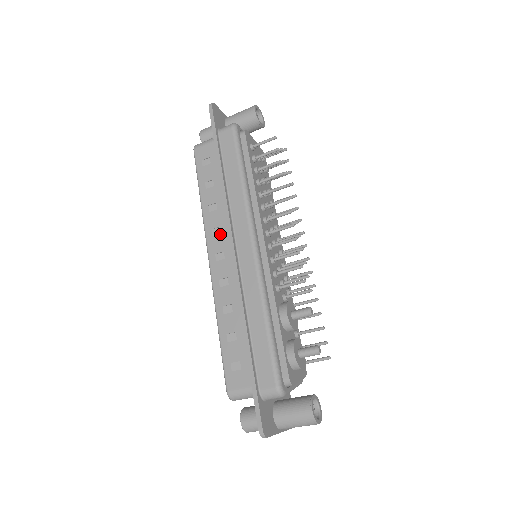
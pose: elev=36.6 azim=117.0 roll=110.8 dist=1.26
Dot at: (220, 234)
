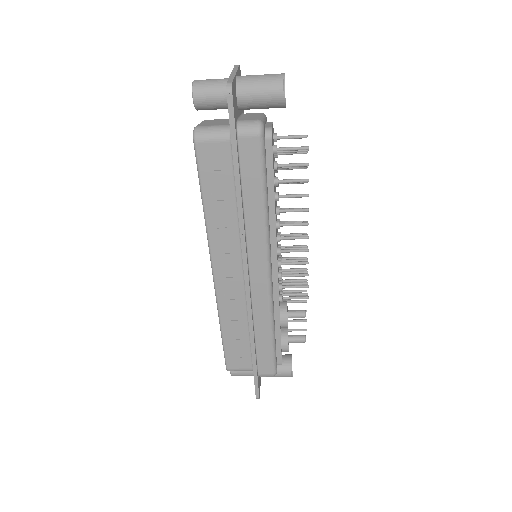
Dot at: (229, 254)
